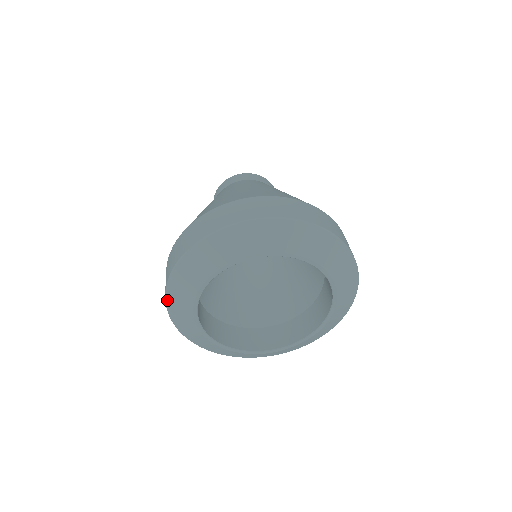
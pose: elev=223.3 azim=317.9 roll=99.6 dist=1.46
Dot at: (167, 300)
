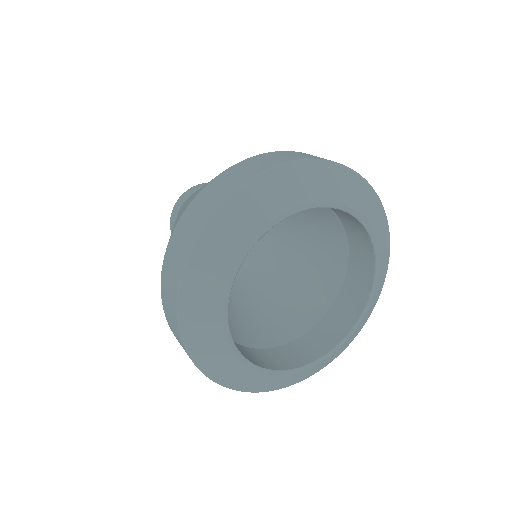
Dot at: (229, 201)
